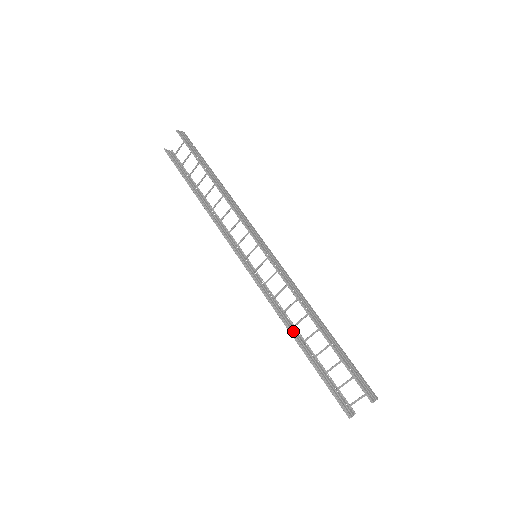
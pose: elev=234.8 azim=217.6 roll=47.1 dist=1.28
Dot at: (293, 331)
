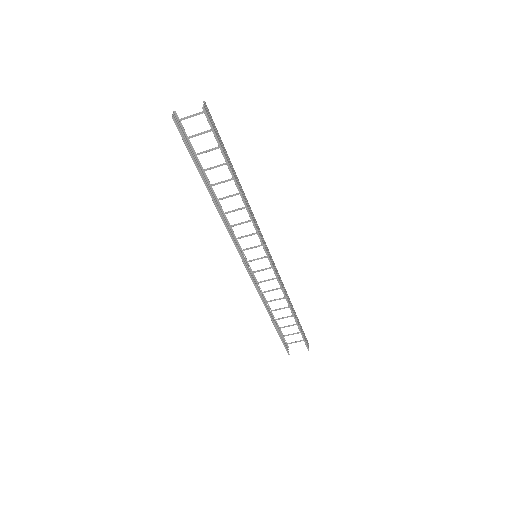
Dot at: (267, 307)
